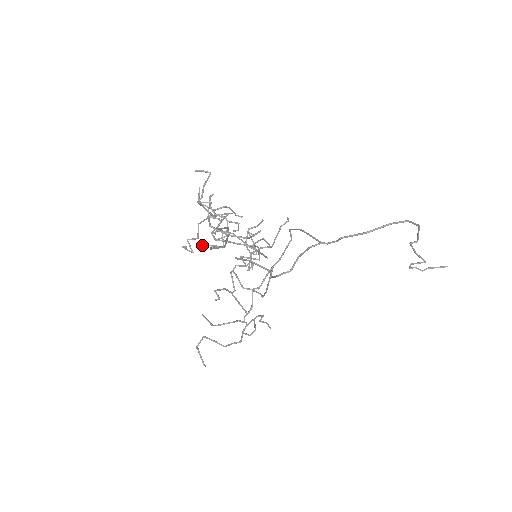
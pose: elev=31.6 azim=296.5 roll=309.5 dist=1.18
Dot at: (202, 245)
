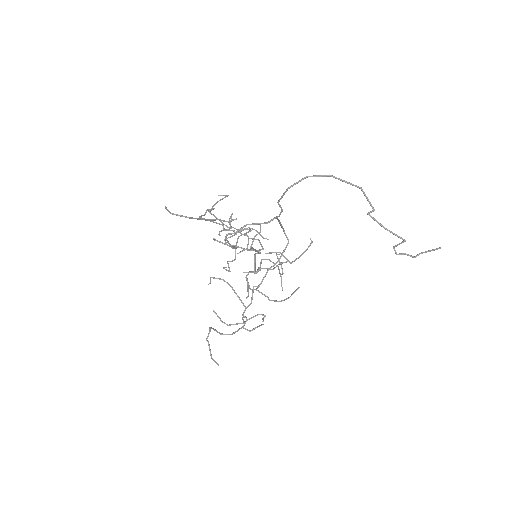
Dot at: (246, 272)
